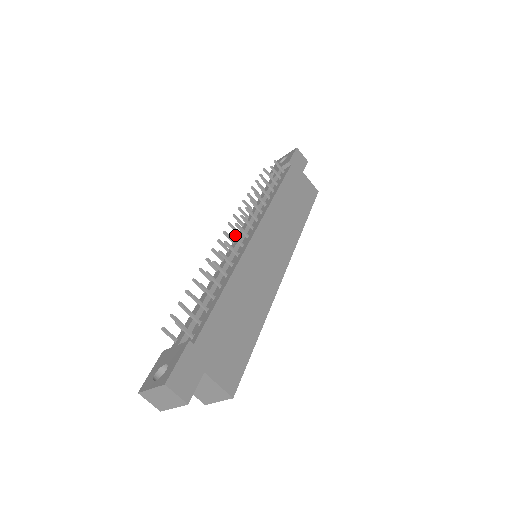
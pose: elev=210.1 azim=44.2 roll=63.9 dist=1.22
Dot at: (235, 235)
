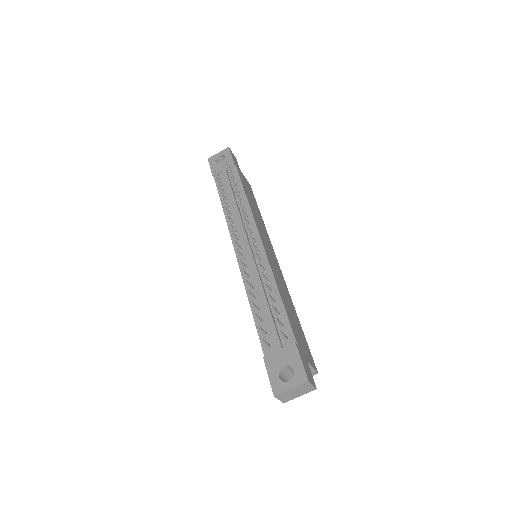
Dot at: occluded
